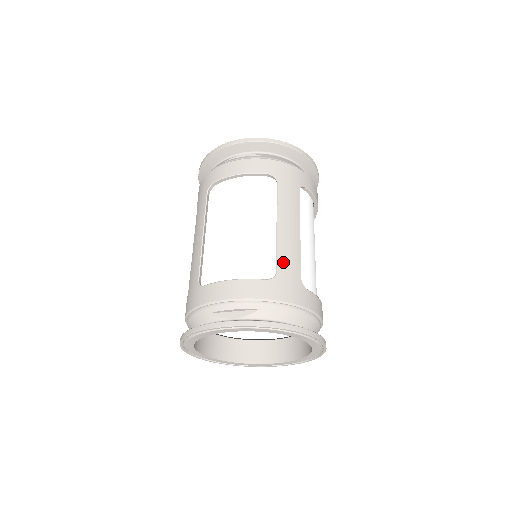
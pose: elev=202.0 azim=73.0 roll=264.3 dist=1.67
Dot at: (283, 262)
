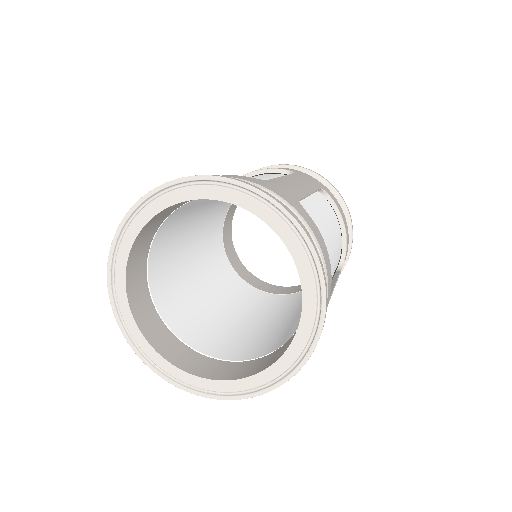
Dot at: (278, 182)
